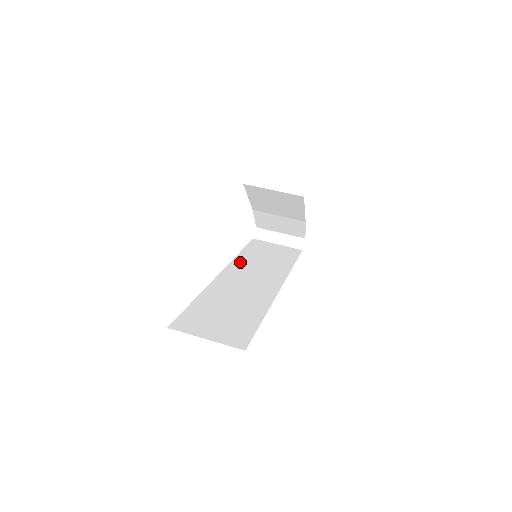
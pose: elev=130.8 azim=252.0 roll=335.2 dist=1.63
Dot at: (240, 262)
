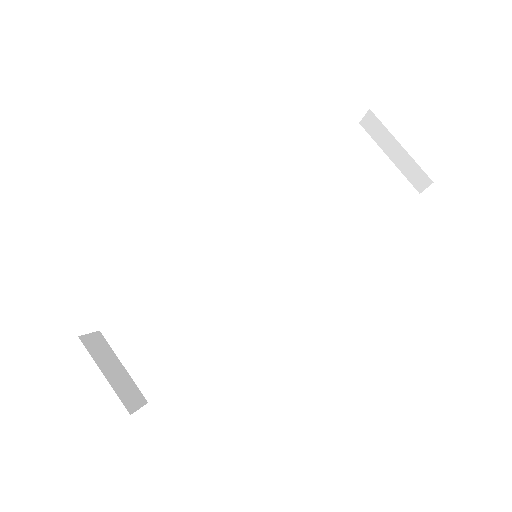
Dot at: (273, 208)
